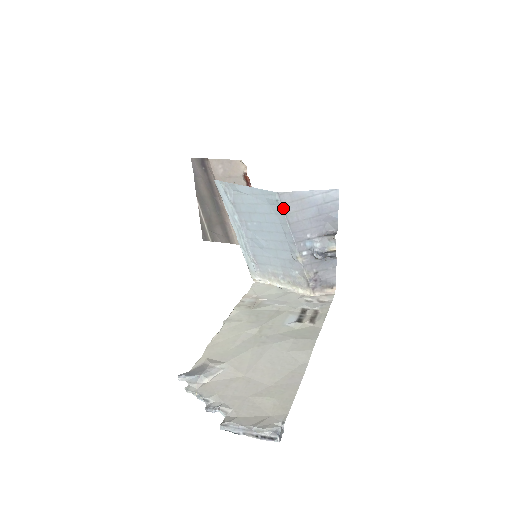
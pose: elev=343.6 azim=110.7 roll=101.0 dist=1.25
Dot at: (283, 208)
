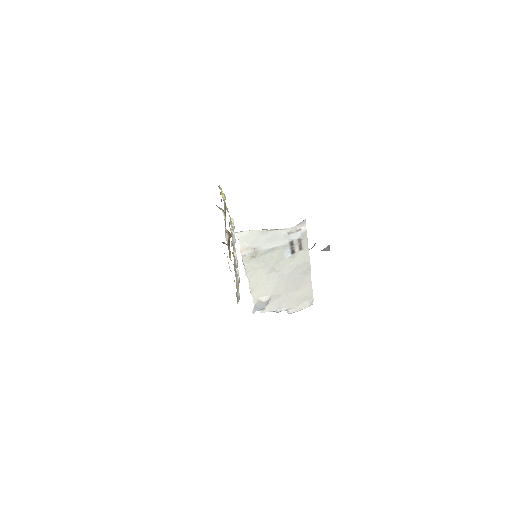
Dot at: occluded
